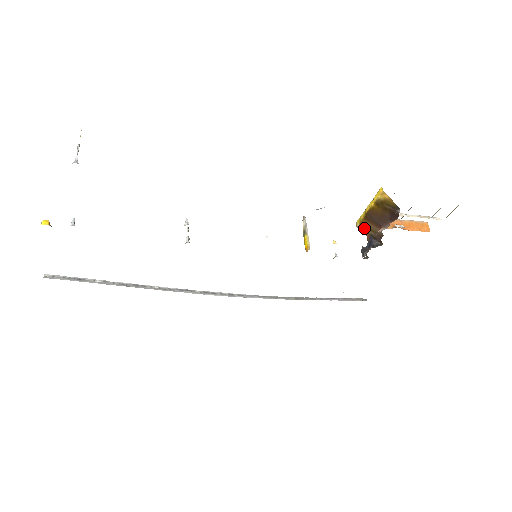
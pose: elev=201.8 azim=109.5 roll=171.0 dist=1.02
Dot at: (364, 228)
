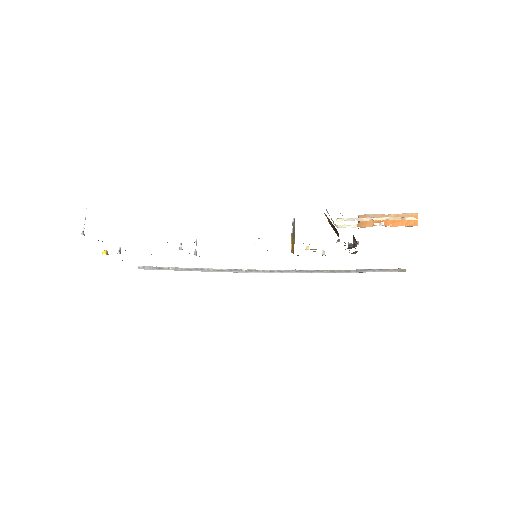
Dot at: occluded
